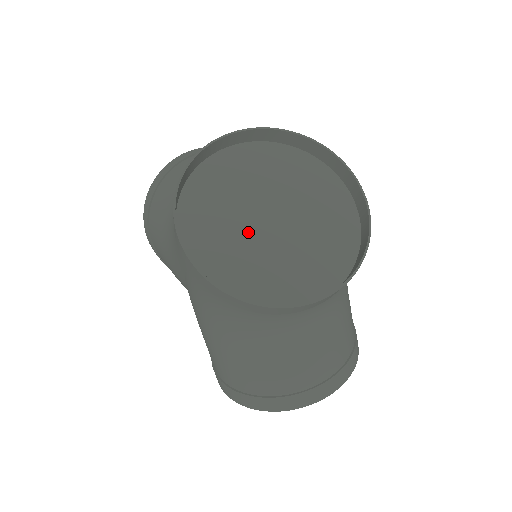
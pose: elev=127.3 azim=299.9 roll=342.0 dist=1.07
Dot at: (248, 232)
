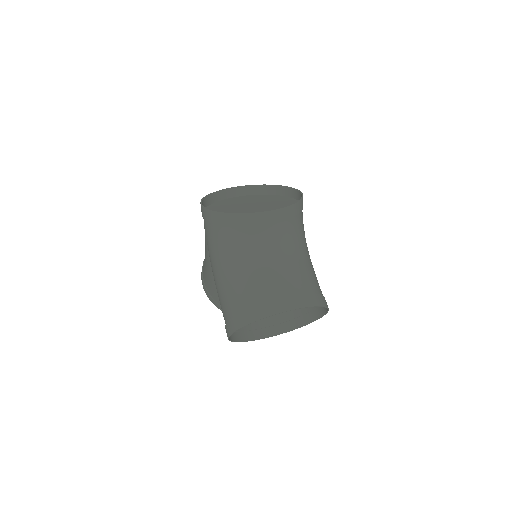
Dot at: (239, 211)
